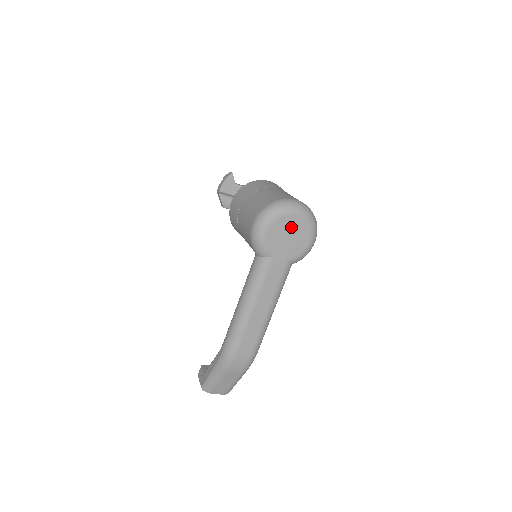
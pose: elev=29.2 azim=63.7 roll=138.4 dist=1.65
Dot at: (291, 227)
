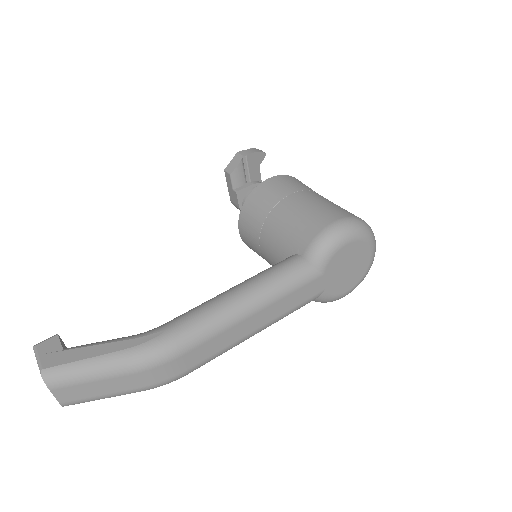
Dot at: (358, 261)
